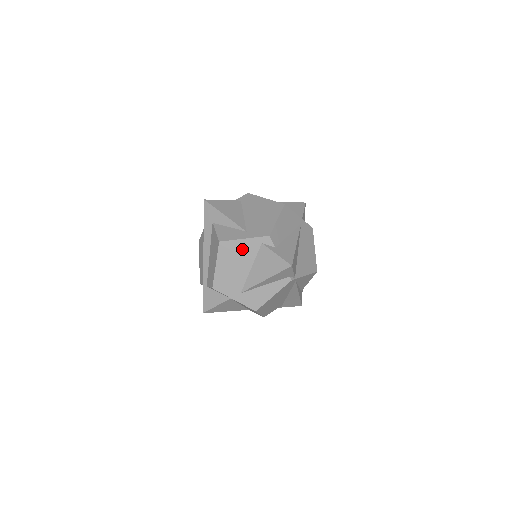
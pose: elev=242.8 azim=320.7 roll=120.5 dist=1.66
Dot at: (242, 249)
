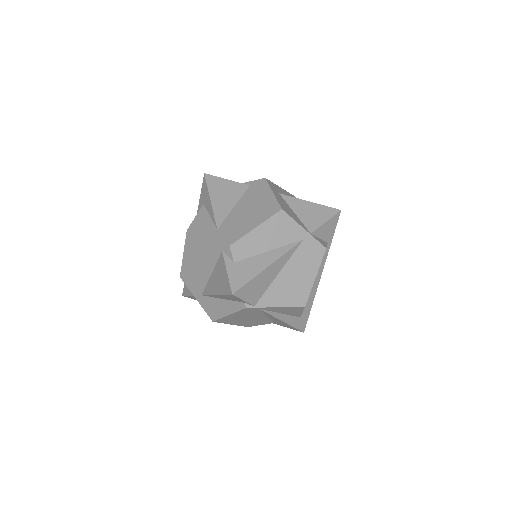
Dot at: (205, 248)
